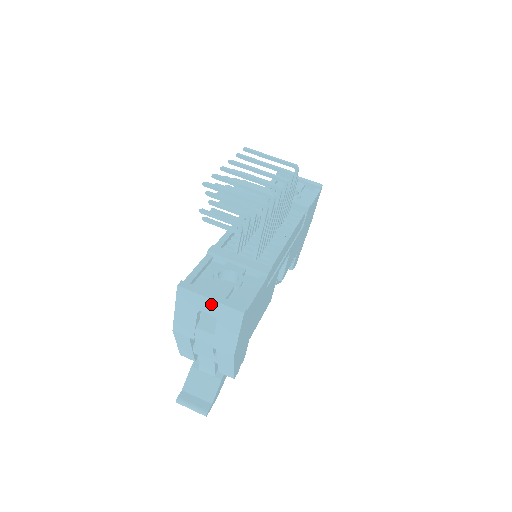
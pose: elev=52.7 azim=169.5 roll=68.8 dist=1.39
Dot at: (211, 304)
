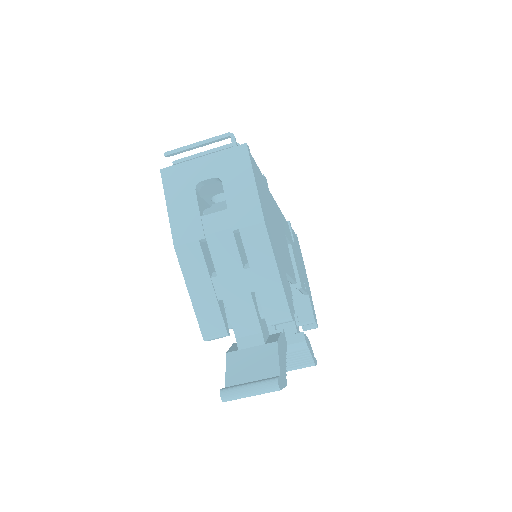
Dot at: (206, 163)
